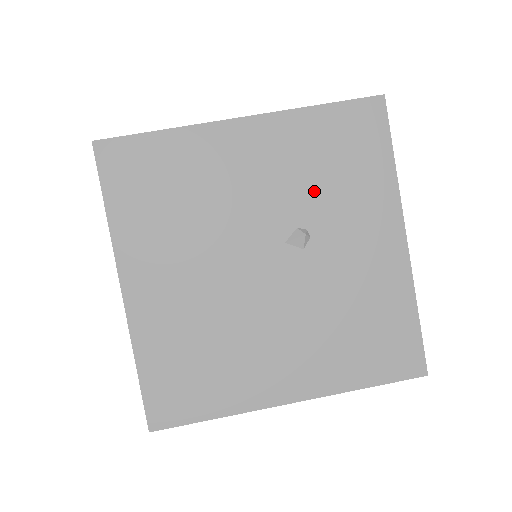
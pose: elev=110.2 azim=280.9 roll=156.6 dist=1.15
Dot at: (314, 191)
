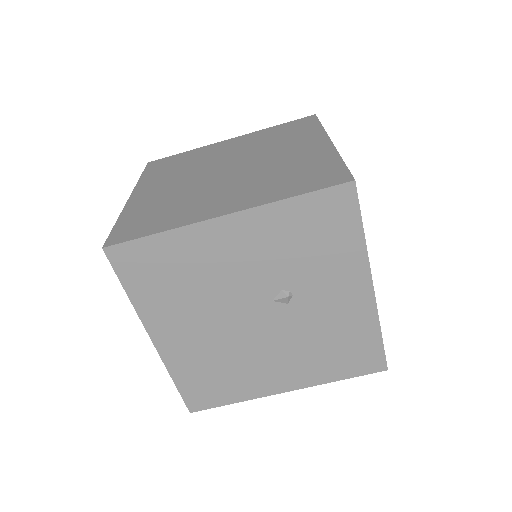
Dot at: (294, 264)
